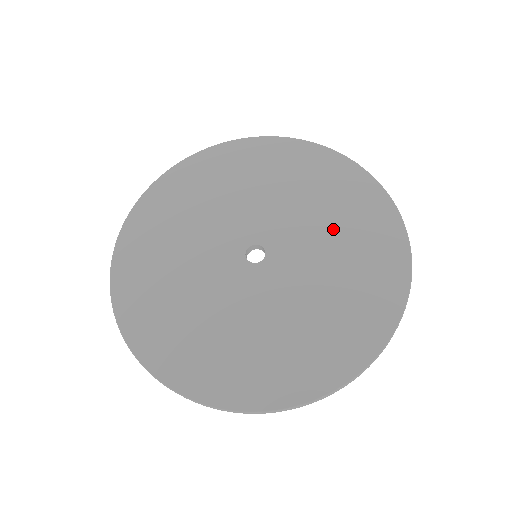
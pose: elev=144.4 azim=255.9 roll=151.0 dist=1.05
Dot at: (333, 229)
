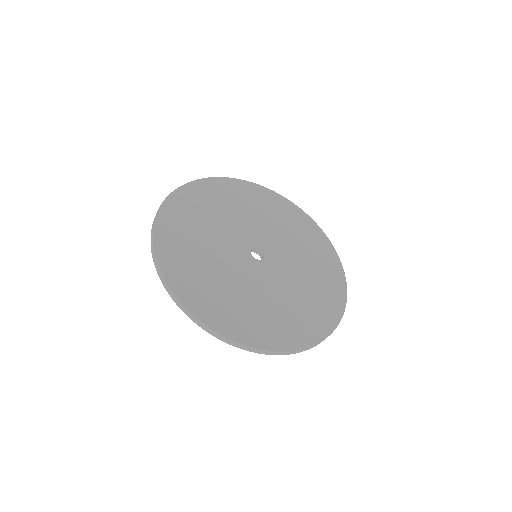
Dot at: (295, 240)
